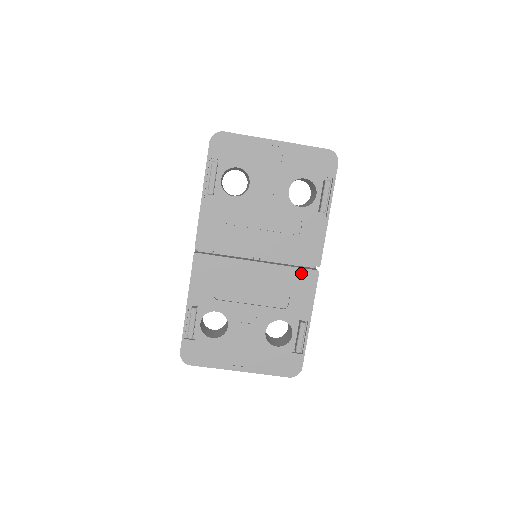
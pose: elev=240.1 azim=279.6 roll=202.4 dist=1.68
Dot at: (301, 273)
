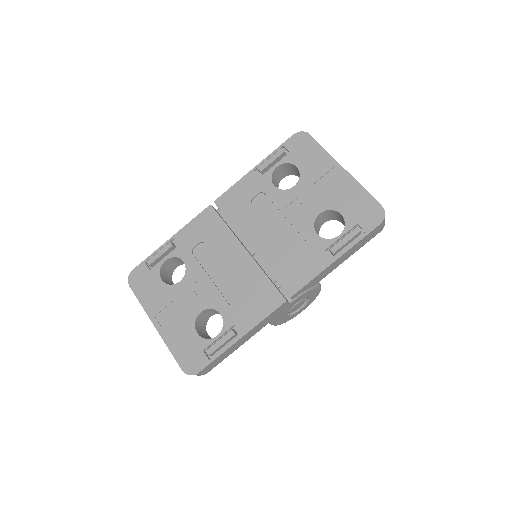
Dot at: (270, 289)
